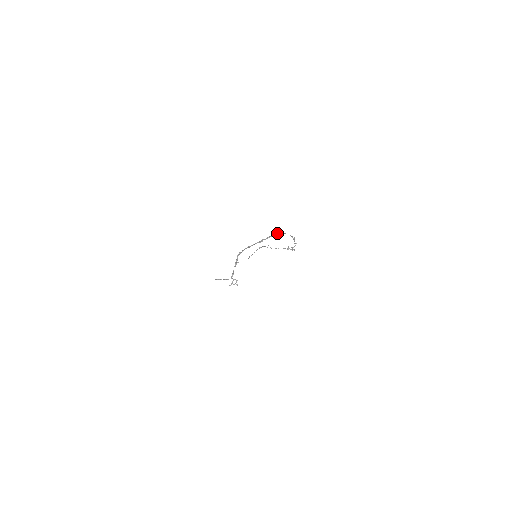
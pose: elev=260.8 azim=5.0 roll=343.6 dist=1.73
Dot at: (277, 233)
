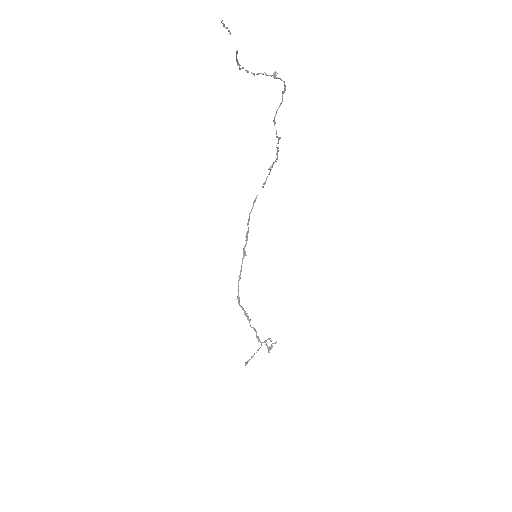
Dot at: (249, 213)
